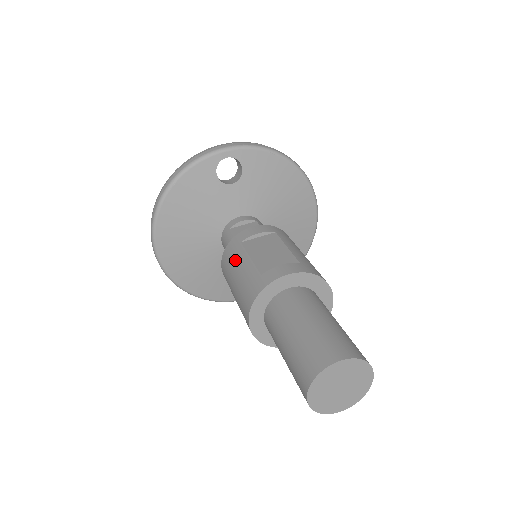
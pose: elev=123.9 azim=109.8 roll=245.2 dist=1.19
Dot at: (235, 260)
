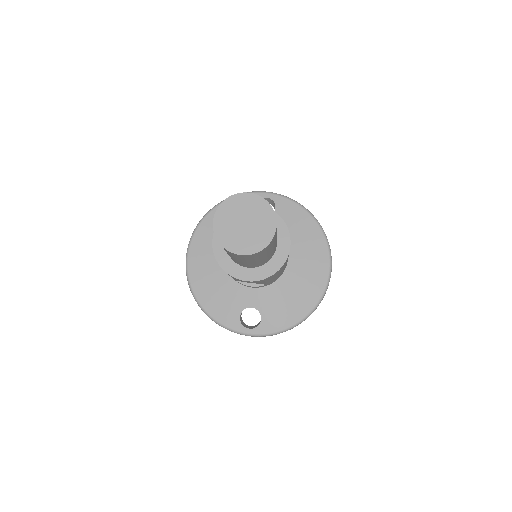
Dot at: occluded
